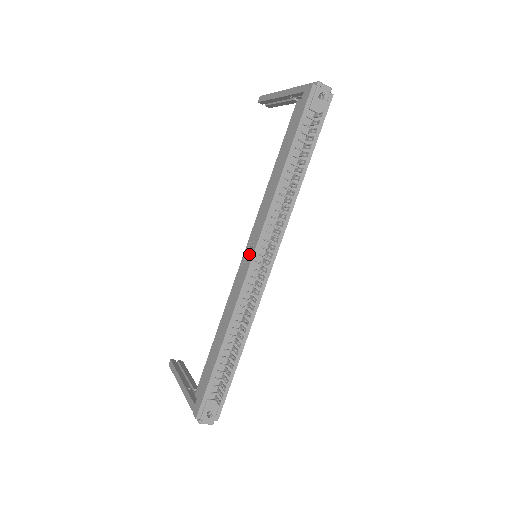
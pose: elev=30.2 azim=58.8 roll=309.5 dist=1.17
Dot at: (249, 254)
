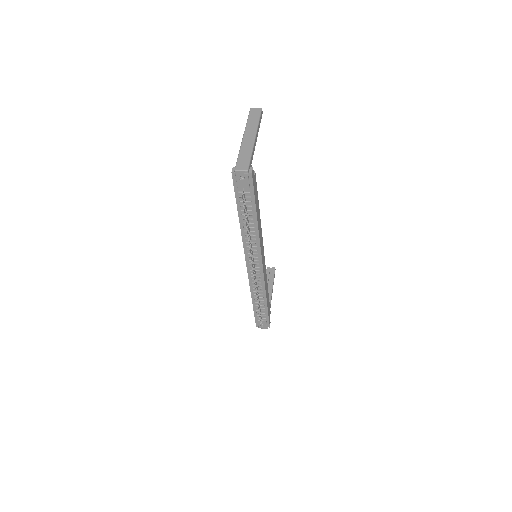
Dot at: occluded
